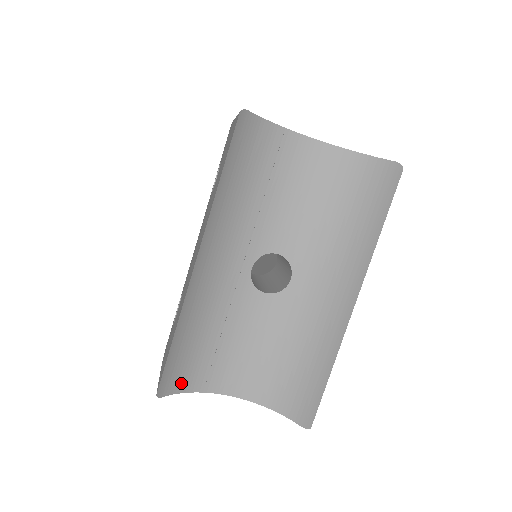
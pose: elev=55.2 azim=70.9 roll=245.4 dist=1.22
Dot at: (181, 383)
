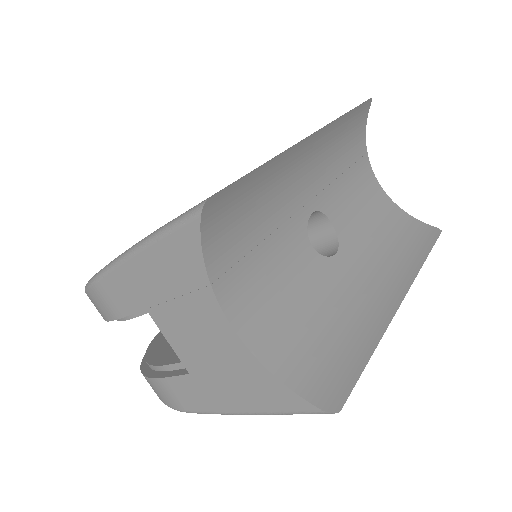
Dot at: (212, 236)
